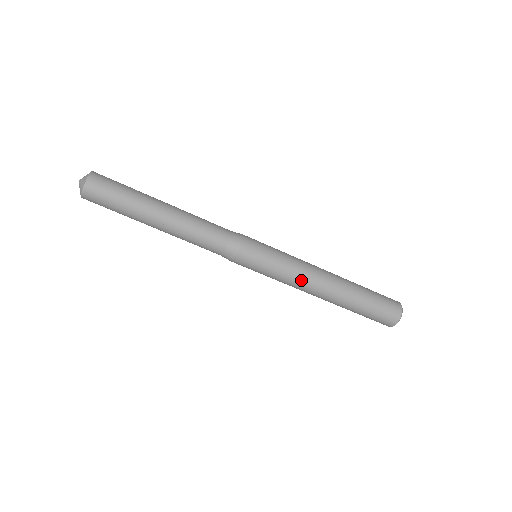
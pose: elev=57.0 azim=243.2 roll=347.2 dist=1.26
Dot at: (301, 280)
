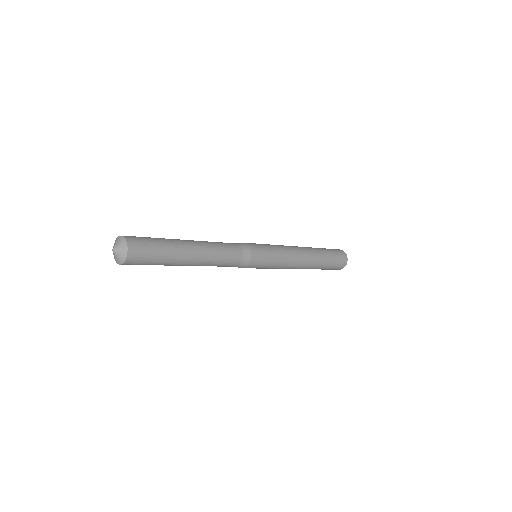
Dot at: (290, 266)
